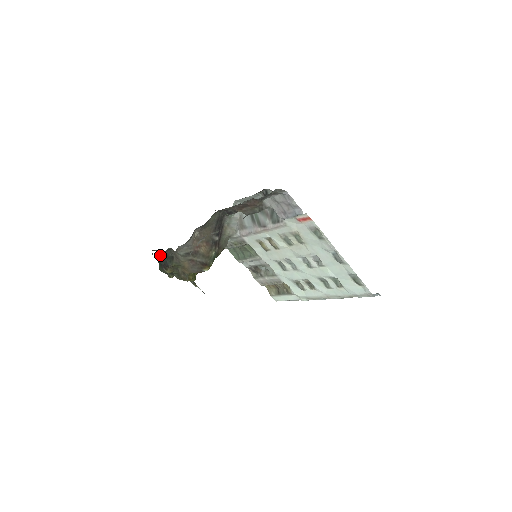
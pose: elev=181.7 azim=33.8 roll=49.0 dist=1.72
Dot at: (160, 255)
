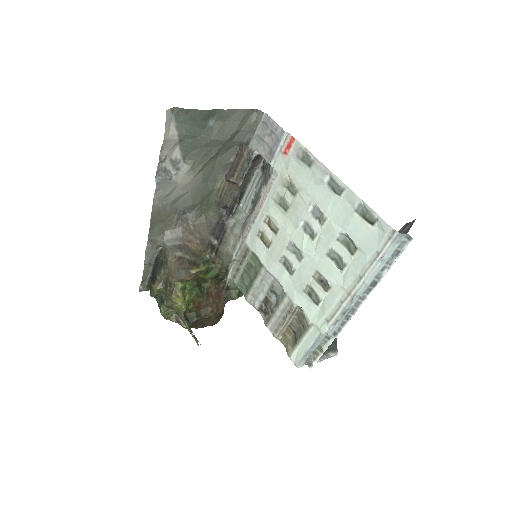
Dot at: (153, 269)
